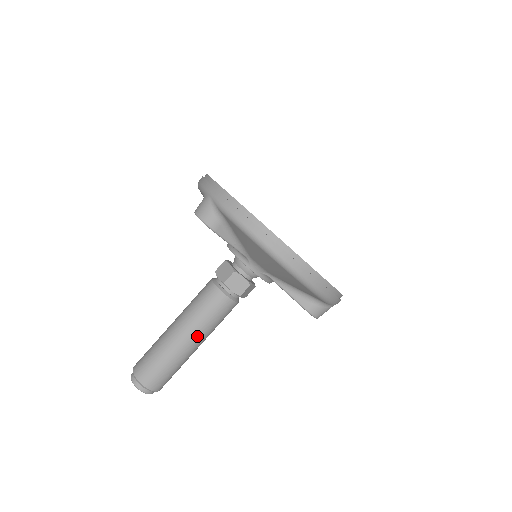
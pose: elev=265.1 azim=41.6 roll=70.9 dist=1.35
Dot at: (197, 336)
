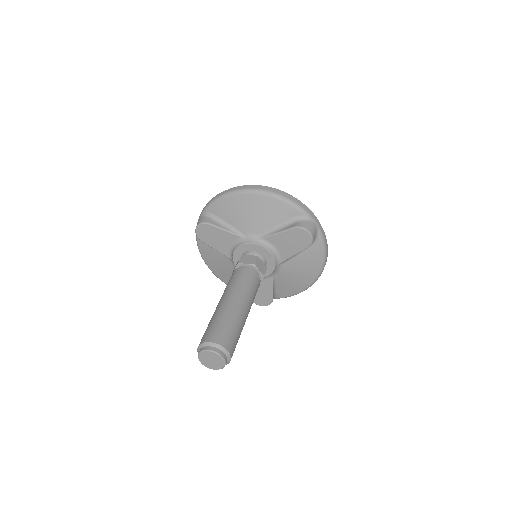
Dot at: (237, 296)
